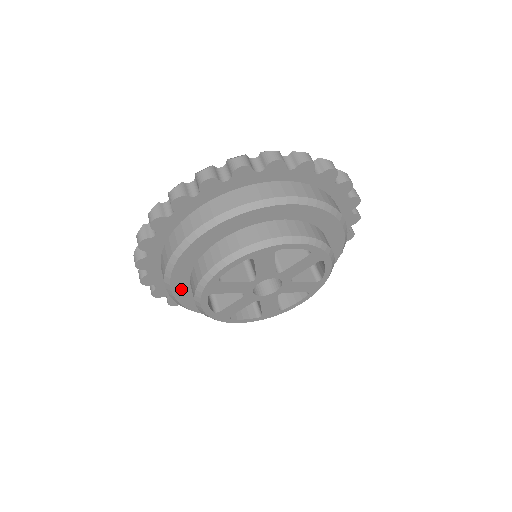
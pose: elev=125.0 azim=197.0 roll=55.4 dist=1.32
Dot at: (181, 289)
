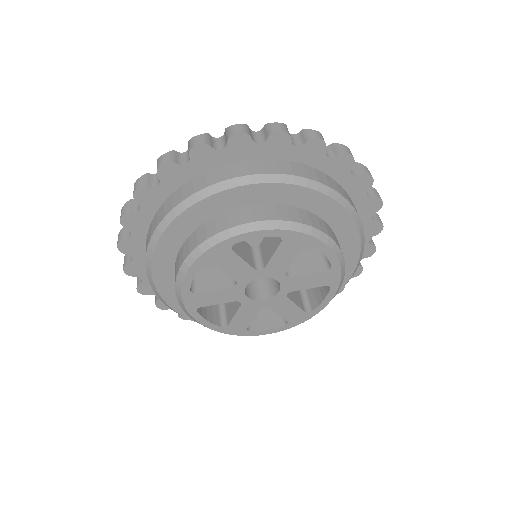
Dot at: occluded
